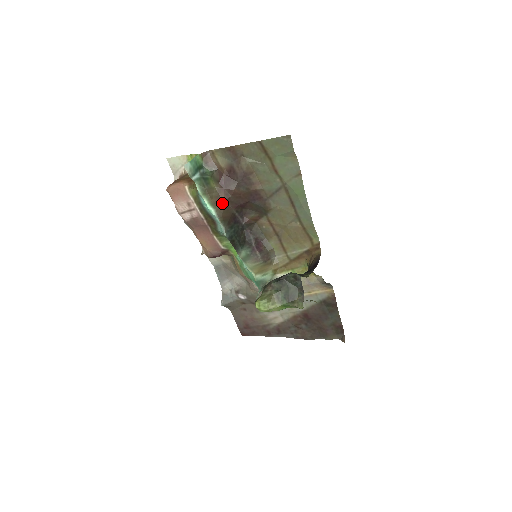
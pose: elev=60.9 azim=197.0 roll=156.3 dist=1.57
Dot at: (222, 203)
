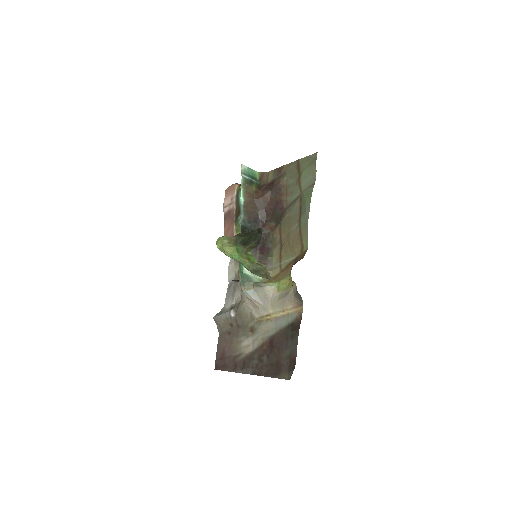
Dot at: (252, 200)
